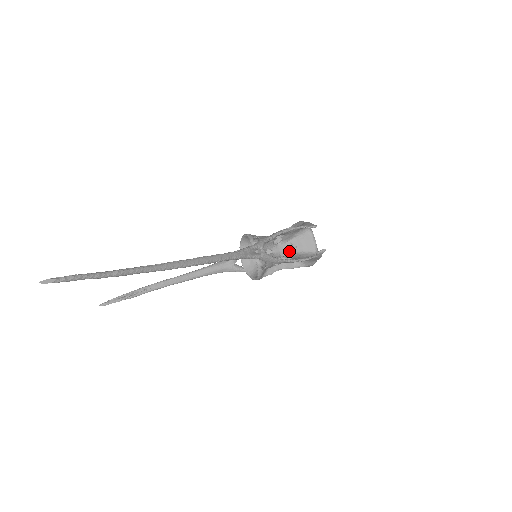
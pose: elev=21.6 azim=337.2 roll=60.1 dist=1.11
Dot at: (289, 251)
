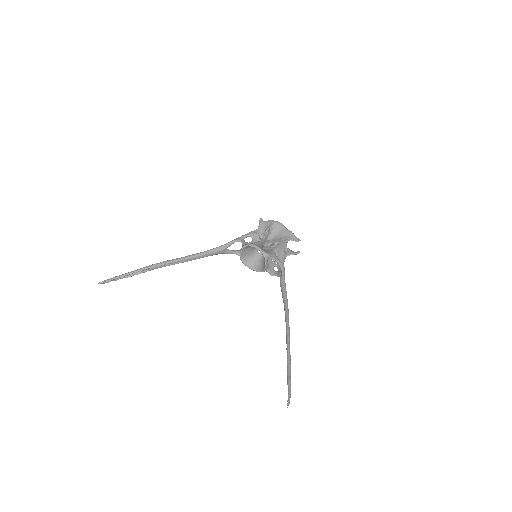
Dot at: occluded
